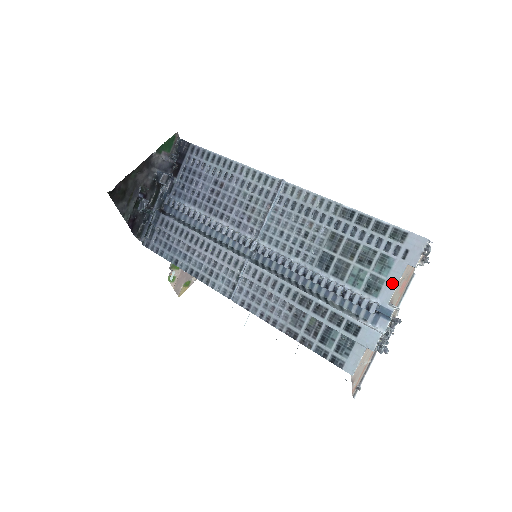
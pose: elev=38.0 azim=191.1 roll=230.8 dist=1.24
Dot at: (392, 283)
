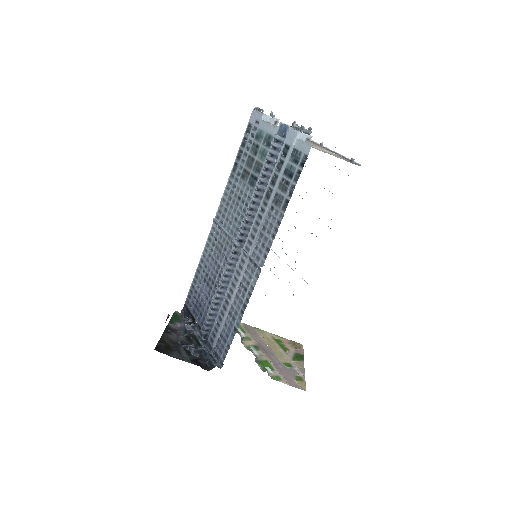
Dot at: (268, 127)
